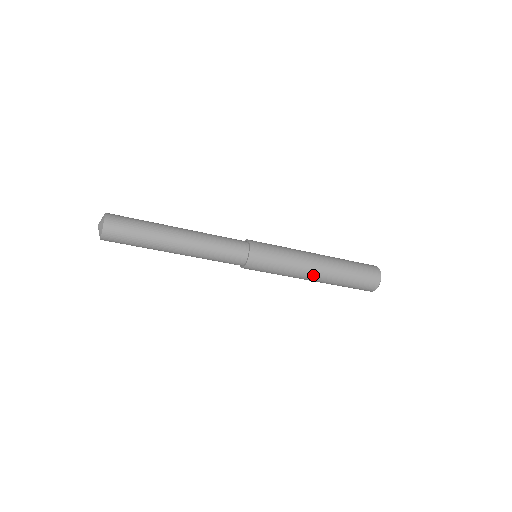
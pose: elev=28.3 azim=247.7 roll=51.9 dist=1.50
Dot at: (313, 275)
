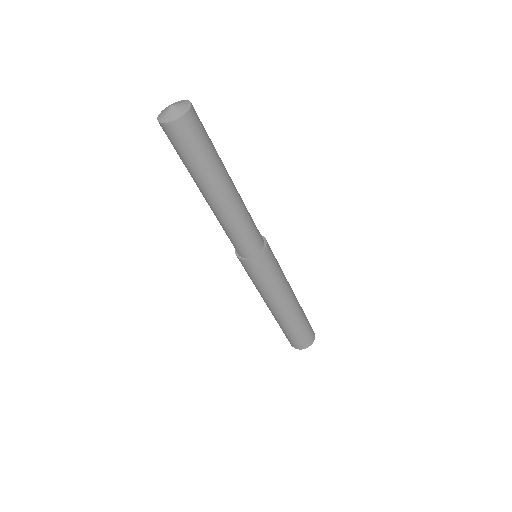
Dot at: (274, 308)
